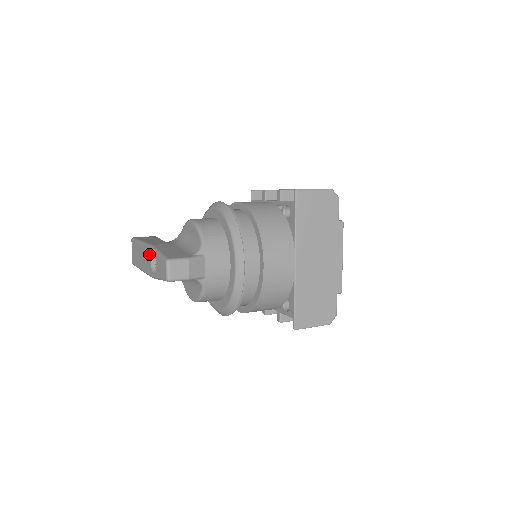
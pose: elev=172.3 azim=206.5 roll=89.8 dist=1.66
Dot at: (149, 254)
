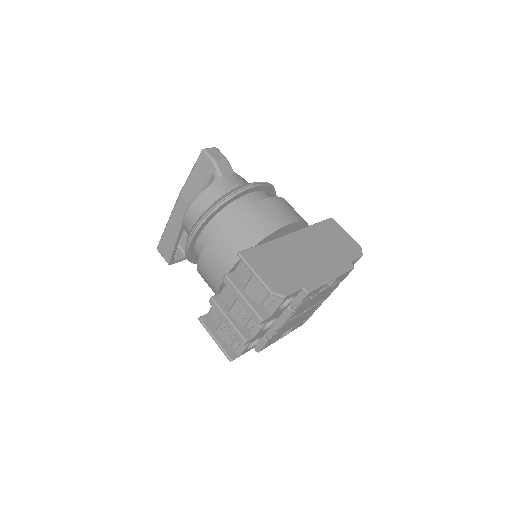
Dot at: occluded
